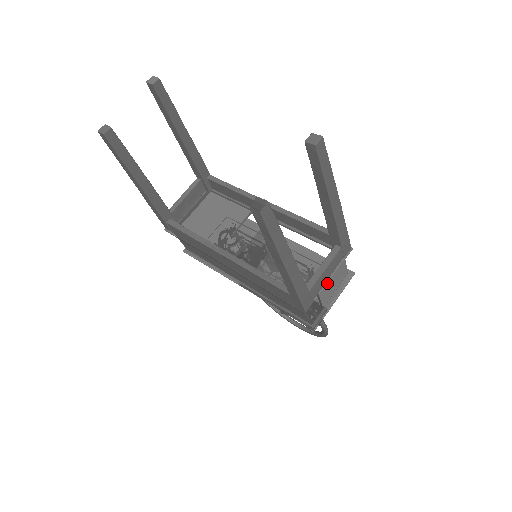
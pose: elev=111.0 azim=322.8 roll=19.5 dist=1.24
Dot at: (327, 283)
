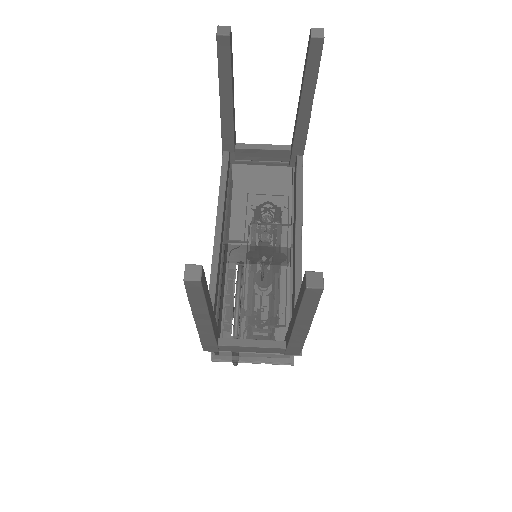
Dot at: (248, 353)
